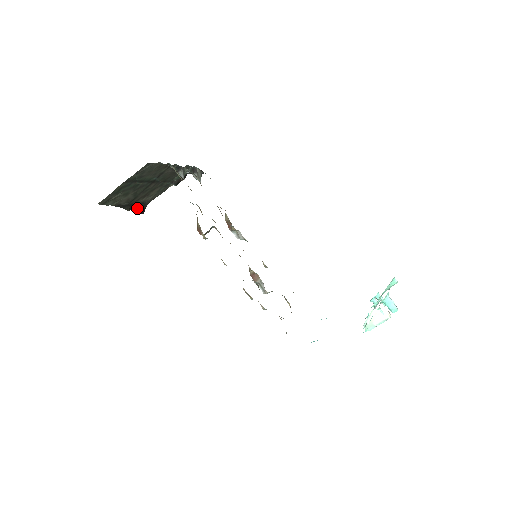
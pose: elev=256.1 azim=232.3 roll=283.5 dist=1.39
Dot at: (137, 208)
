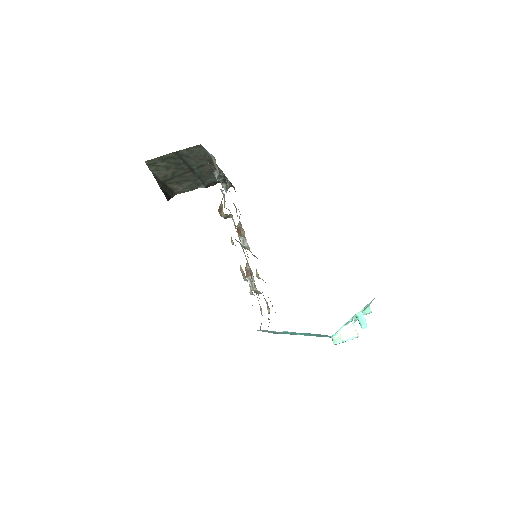
Dot at: (166, 192)
